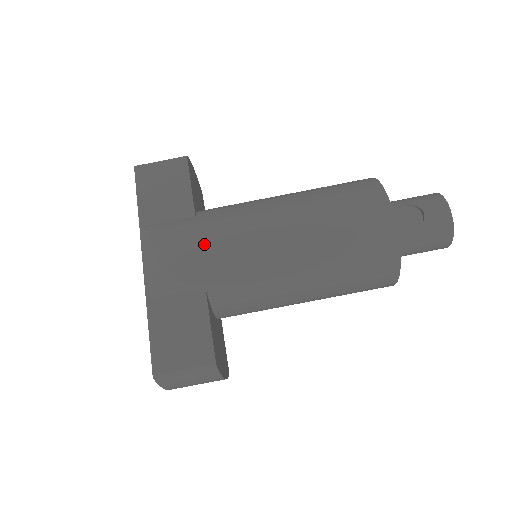
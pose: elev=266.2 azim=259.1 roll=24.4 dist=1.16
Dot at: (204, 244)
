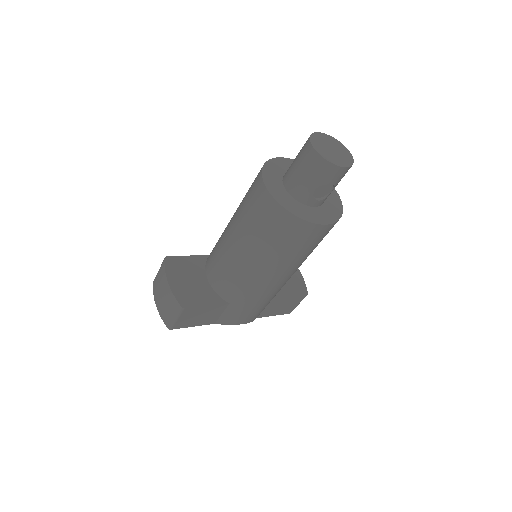
Dot at: (257, 307)
